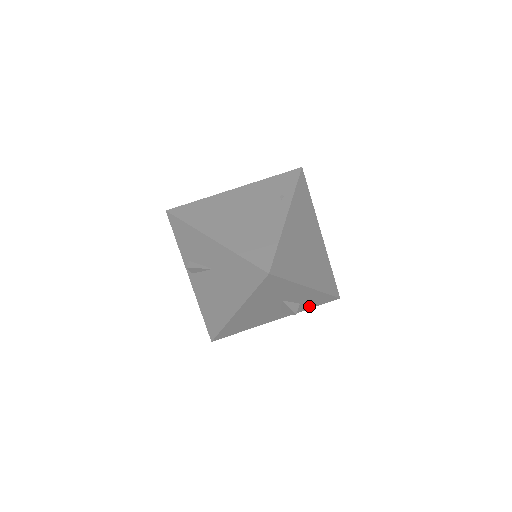
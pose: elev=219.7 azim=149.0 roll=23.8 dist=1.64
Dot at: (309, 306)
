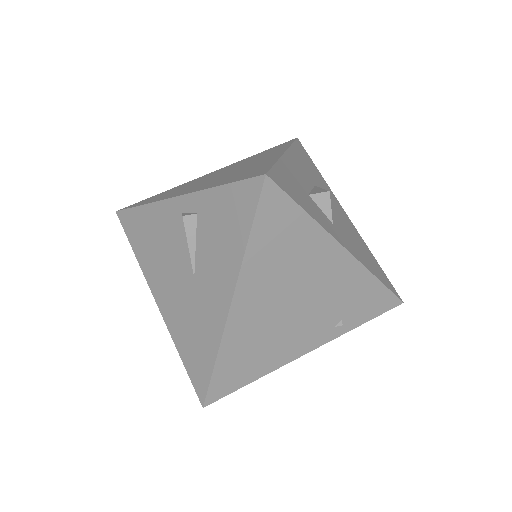
Dot at: occluded
